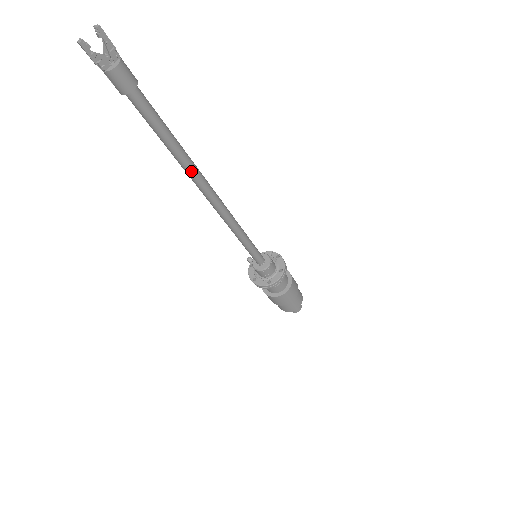
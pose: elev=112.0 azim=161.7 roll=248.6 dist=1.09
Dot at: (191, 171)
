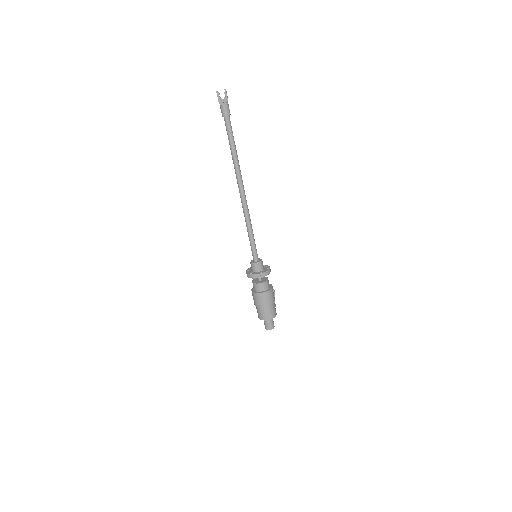
Dot at: (236, 168)
